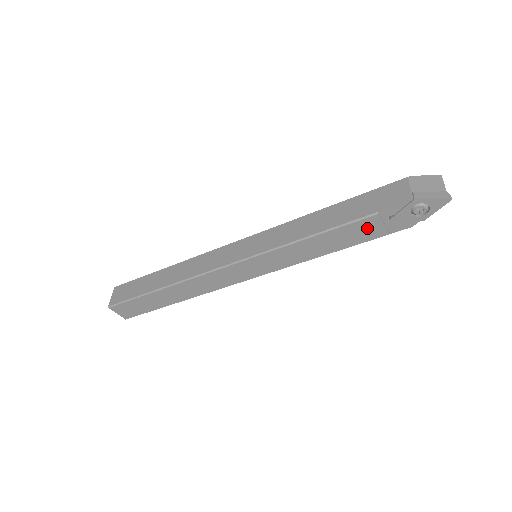
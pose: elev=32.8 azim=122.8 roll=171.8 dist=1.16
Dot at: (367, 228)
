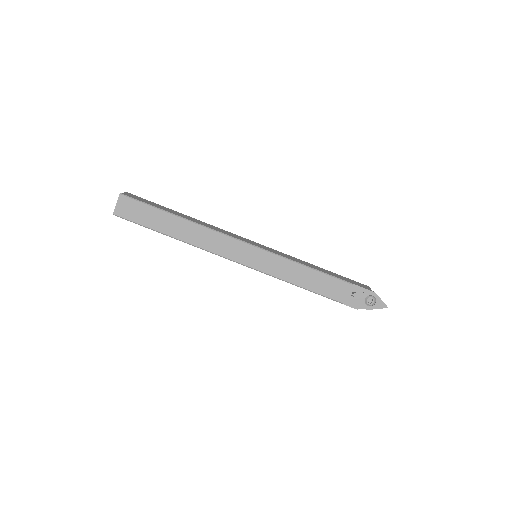
Dot at: (338, 289)
